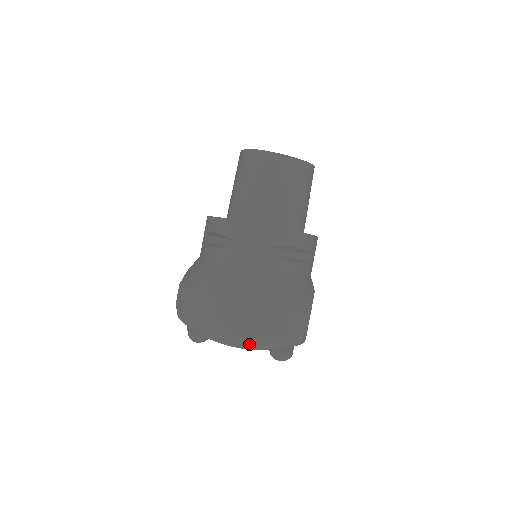
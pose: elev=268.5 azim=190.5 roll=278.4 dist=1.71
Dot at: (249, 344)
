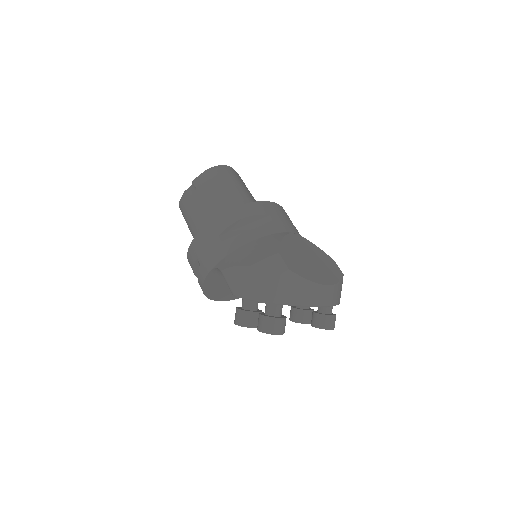
Dot at: (332, 296)
